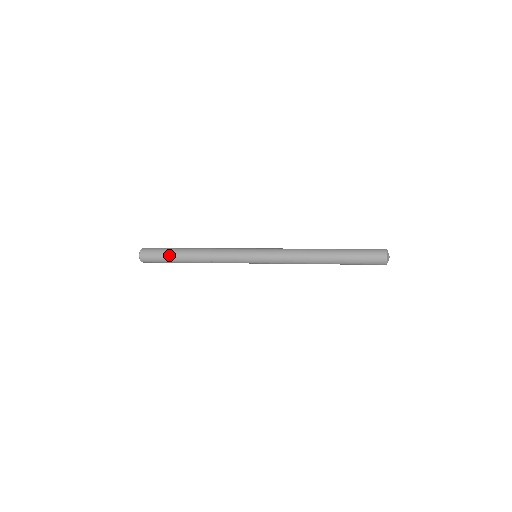
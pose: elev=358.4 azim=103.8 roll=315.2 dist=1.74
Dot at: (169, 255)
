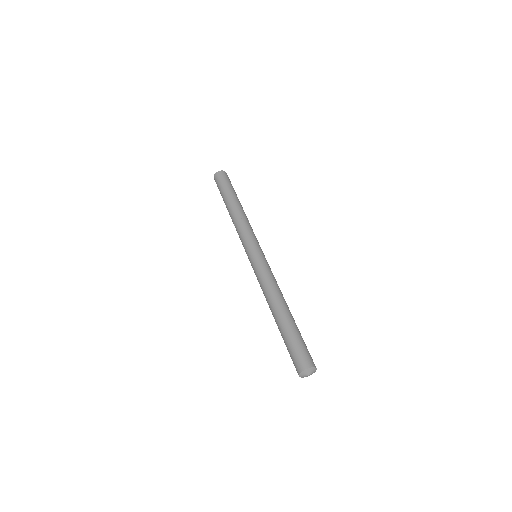
Dot at: occluded
